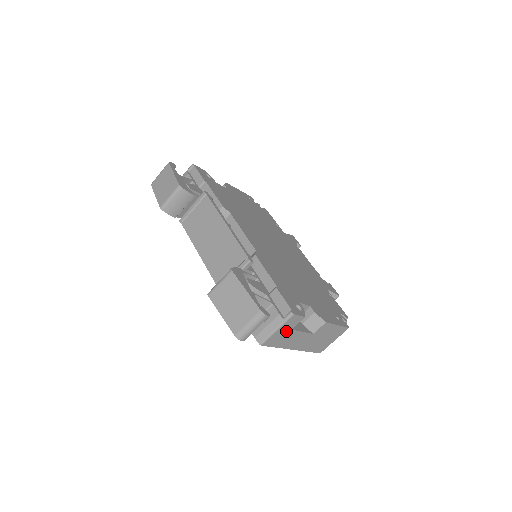
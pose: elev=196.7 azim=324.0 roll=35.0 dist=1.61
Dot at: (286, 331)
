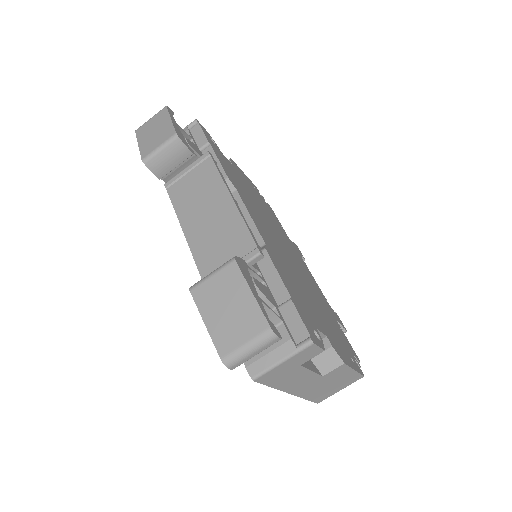
Dot at: (293, 366)
